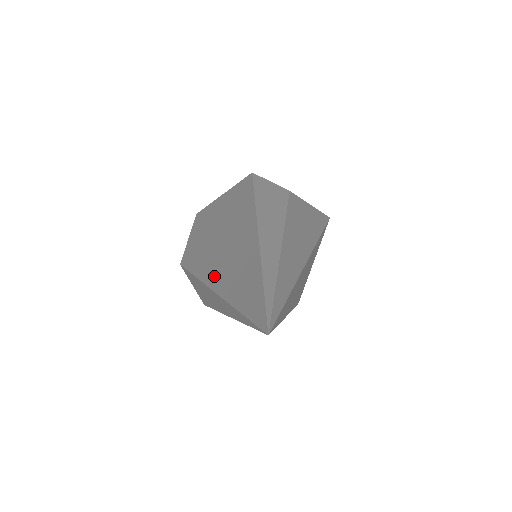
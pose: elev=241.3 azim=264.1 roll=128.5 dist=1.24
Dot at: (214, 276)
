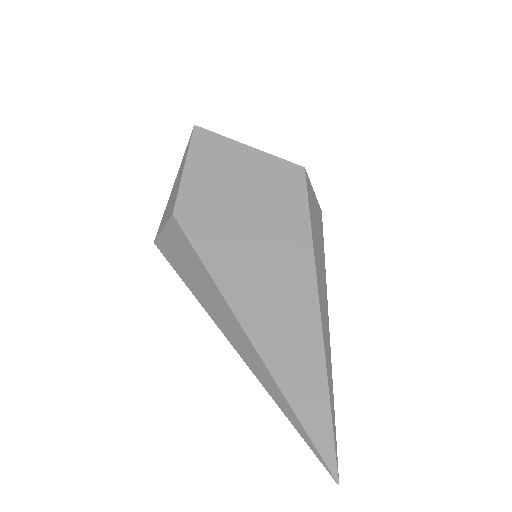
Dot at: (250, 314)
